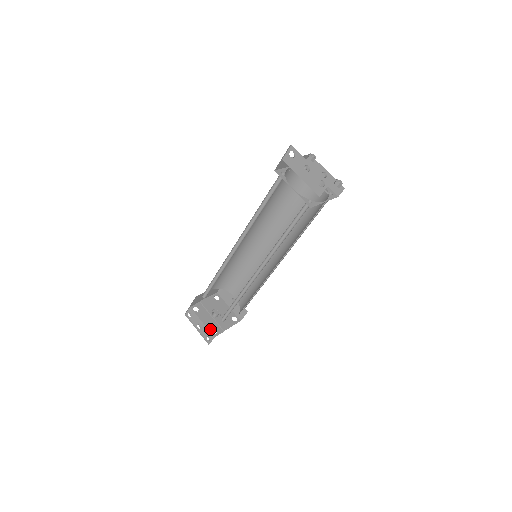
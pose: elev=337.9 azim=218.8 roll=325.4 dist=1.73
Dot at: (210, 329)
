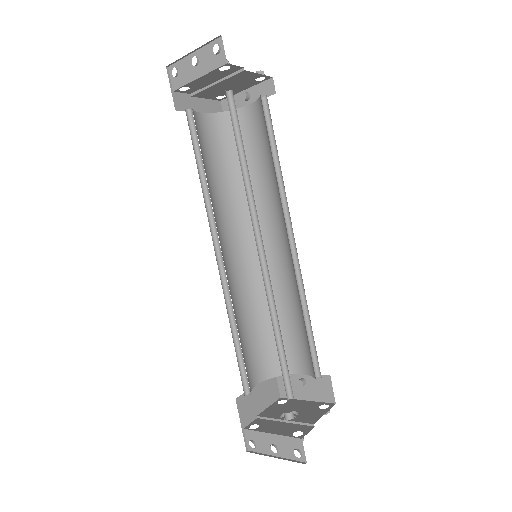
Dot at: (289, 434)
